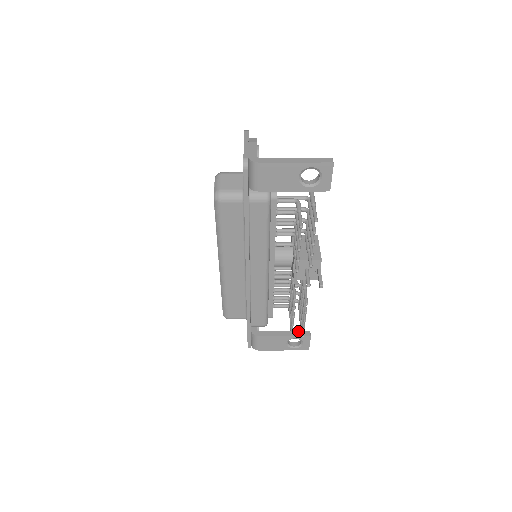
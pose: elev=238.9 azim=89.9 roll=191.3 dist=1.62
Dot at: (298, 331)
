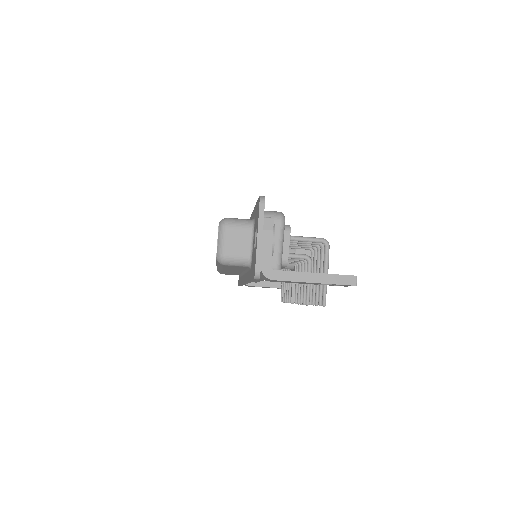
Dot at: occluded
